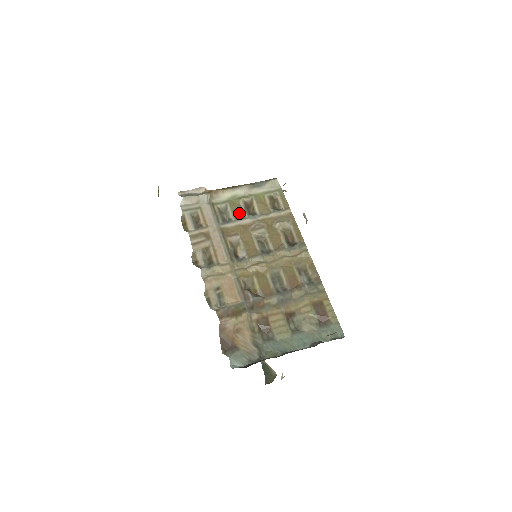
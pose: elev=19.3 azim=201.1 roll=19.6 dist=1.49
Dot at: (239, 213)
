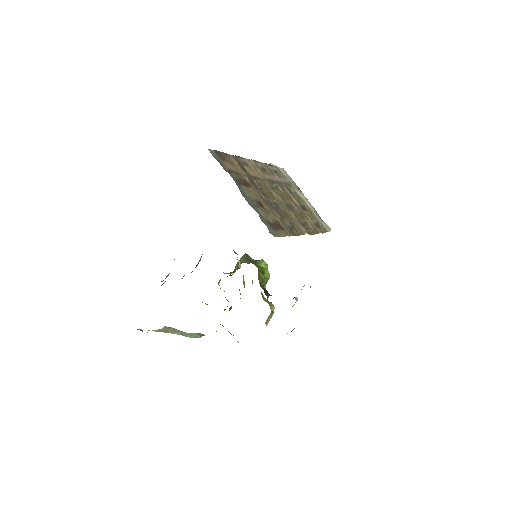
Dot at: (297, 199)
